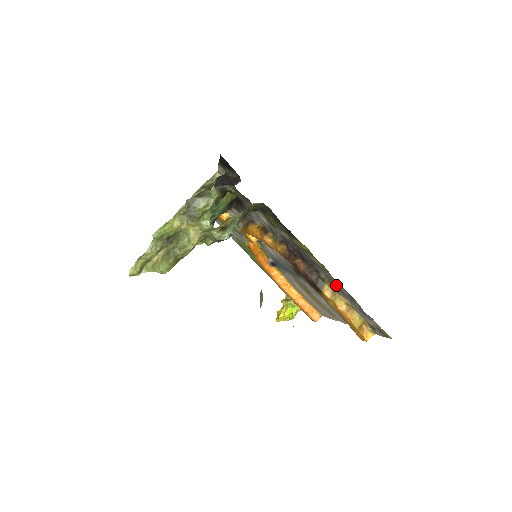
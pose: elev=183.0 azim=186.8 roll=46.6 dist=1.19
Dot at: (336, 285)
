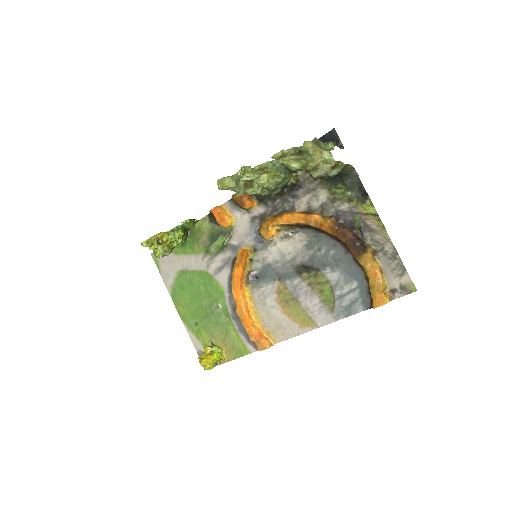
Dot at: (381, 246)
